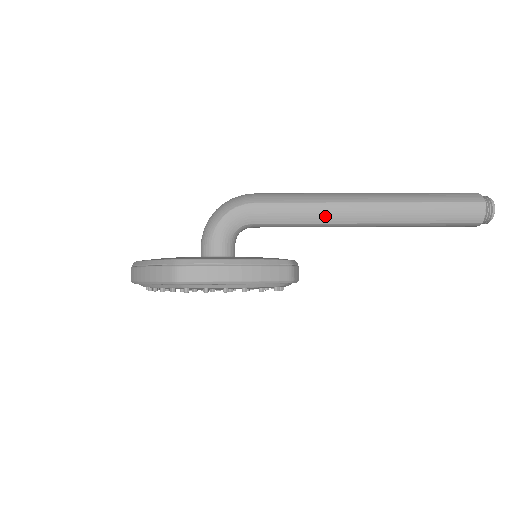
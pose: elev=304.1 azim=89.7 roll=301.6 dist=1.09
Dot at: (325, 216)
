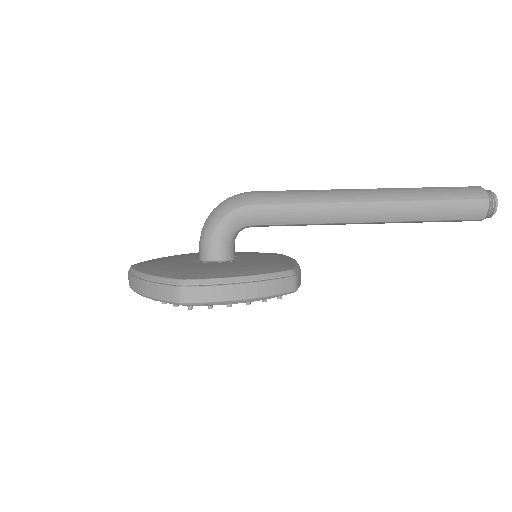
Dot at: (327, 216)
